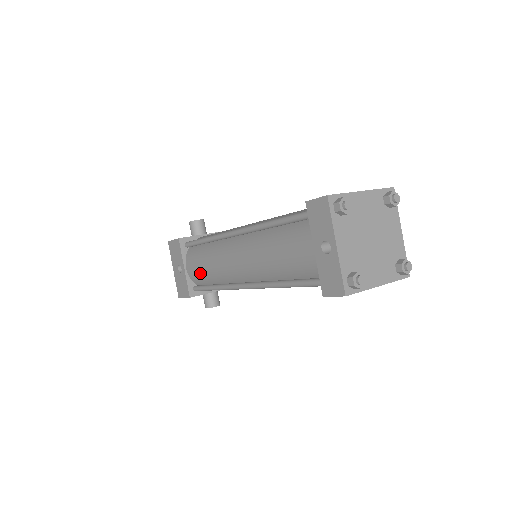
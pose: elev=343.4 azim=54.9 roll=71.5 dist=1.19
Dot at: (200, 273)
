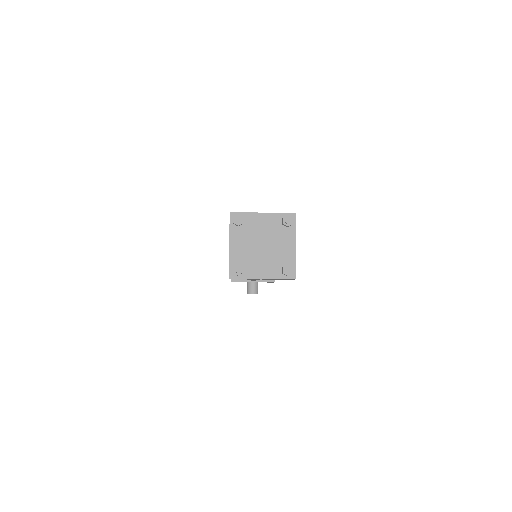
Dot at: occluded
